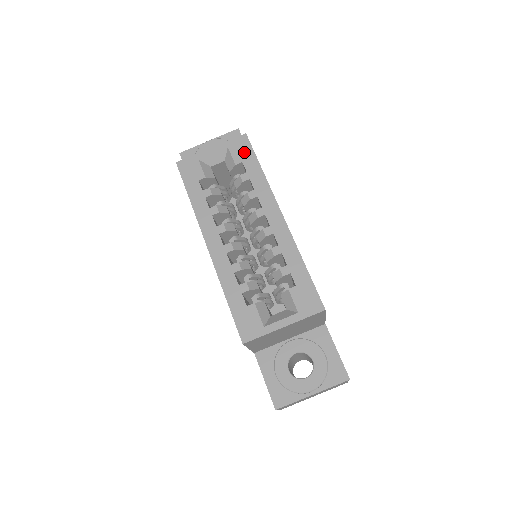
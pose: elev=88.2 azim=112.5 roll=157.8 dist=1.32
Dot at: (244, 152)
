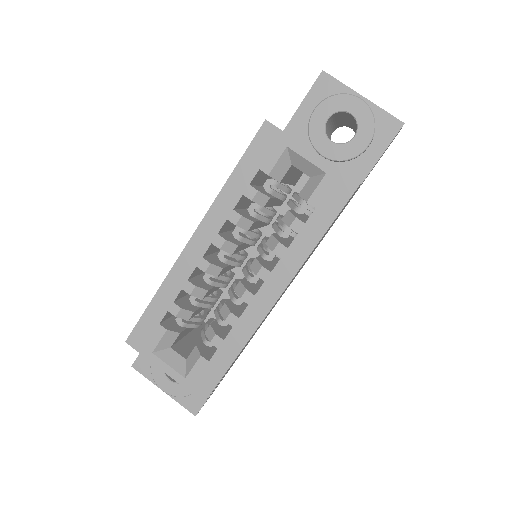
Dot at: (331, 201)
